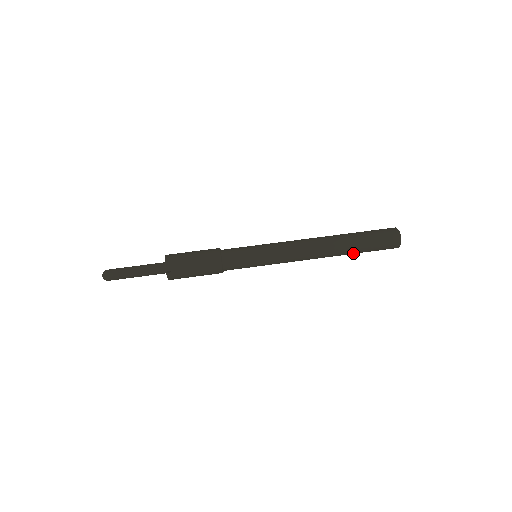
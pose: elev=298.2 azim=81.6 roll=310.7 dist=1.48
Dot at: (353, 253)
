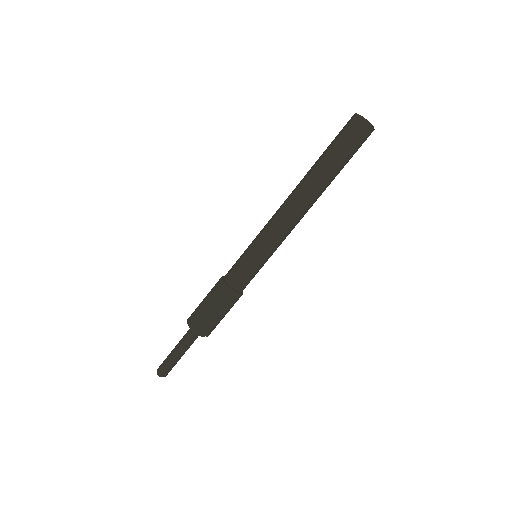
Dot at: occluded
